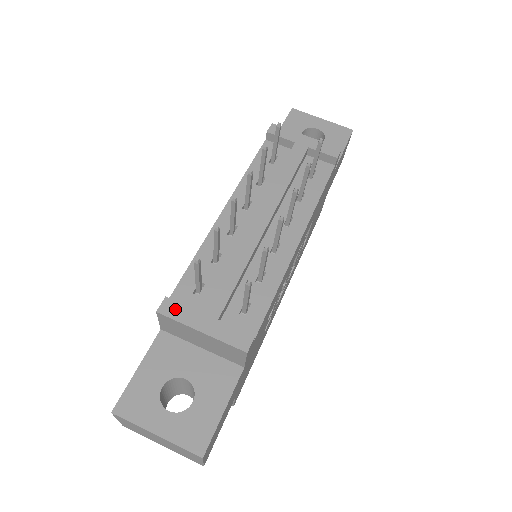
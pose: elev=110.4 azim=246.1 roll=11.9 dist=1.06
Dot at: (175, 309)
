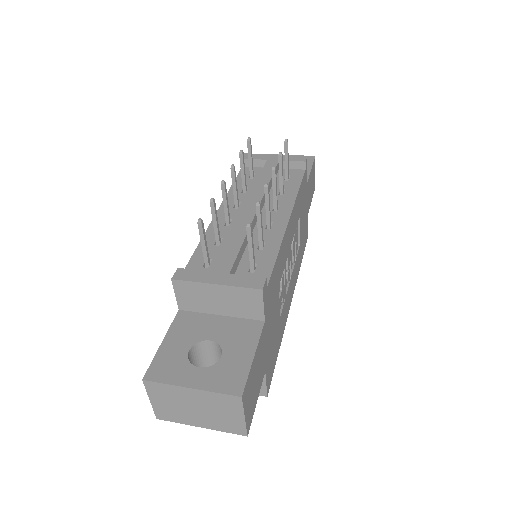
Dot at: (188, 274)
